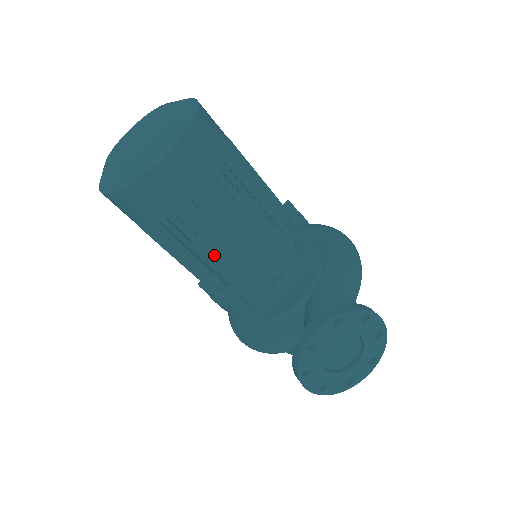
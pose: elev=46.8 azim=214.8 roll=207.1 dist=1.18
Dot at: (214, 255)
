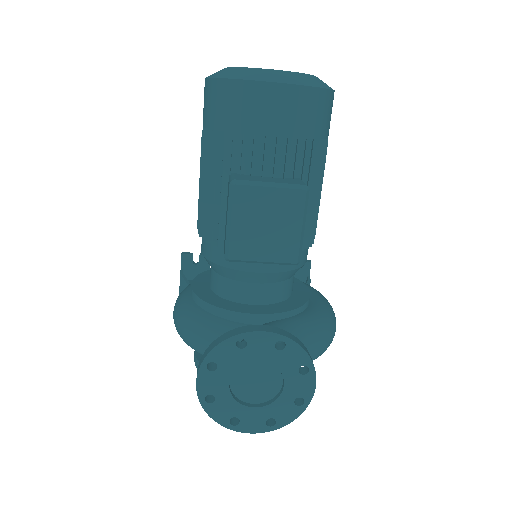
Dot at: (243, 188)
